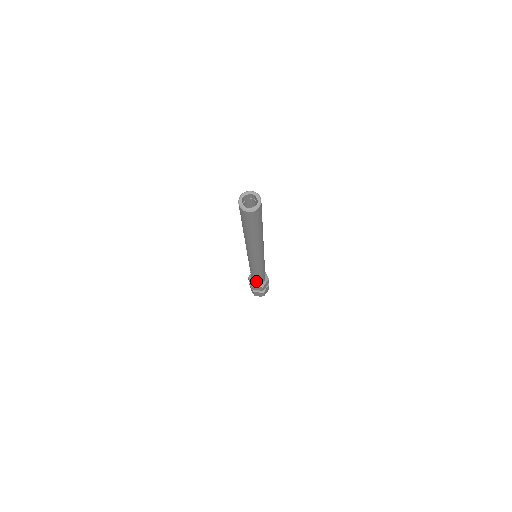
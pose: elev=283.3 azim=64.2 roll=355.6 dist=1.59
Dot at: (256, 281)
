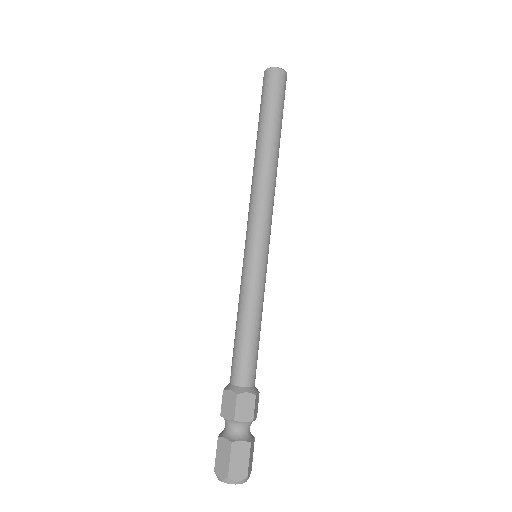
Dot at: (234, 365)
